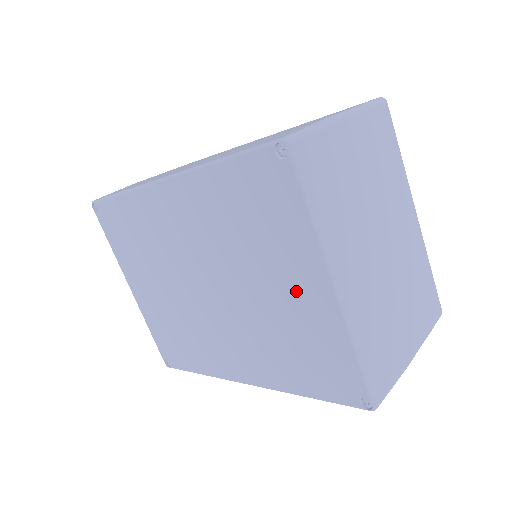
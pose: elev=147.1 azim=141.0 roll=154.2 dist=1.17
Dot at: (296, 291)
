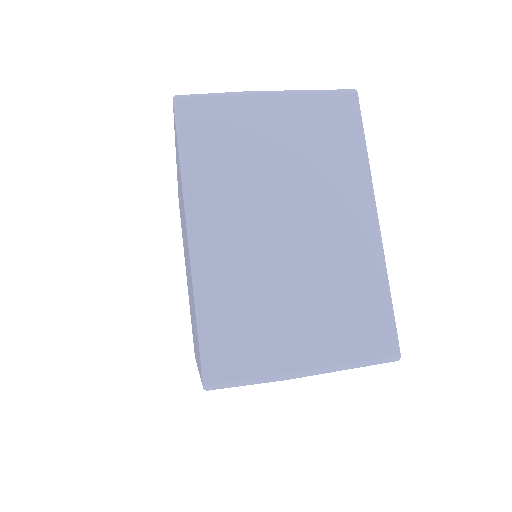
Dot at: (187, 248)
